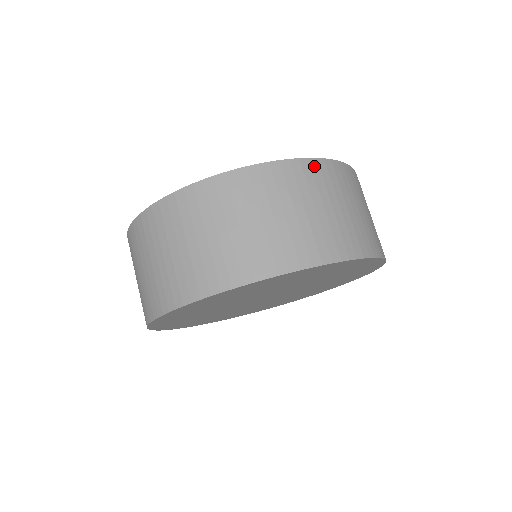
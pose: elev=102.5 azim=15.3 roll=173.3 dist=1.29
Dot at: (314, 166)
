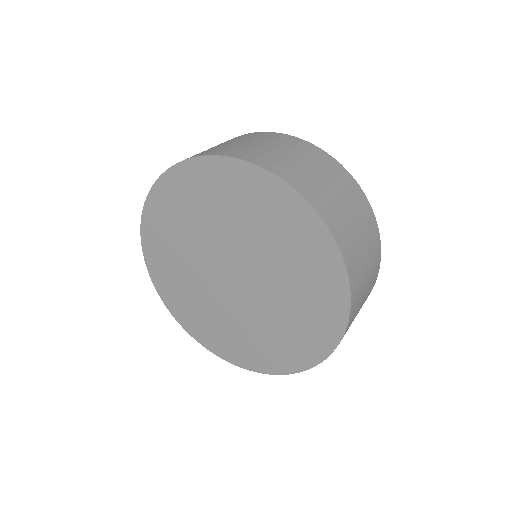
Dot at: (348, 177)
